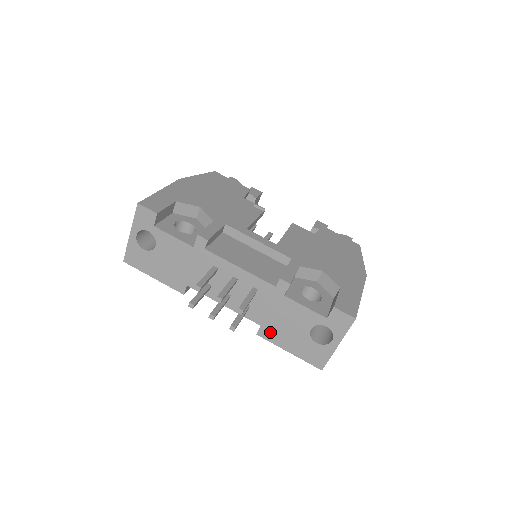
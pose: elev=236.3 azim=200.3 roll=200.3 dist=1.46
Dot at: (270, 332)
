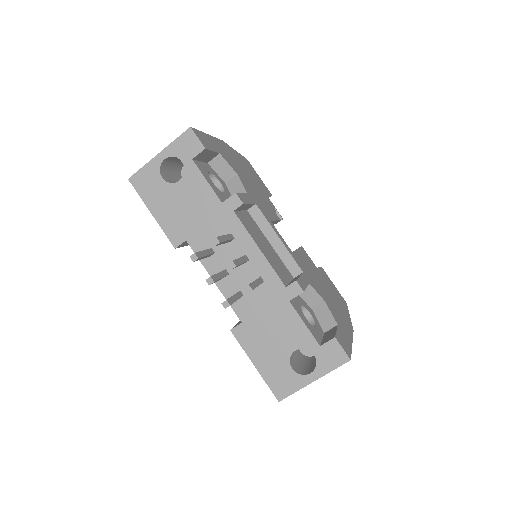
Dot at: (248, 334)
